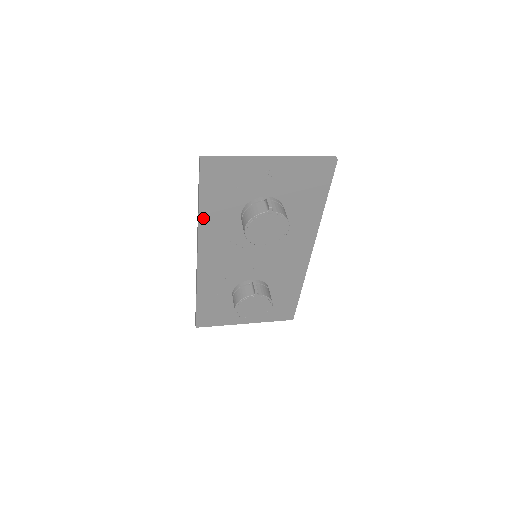
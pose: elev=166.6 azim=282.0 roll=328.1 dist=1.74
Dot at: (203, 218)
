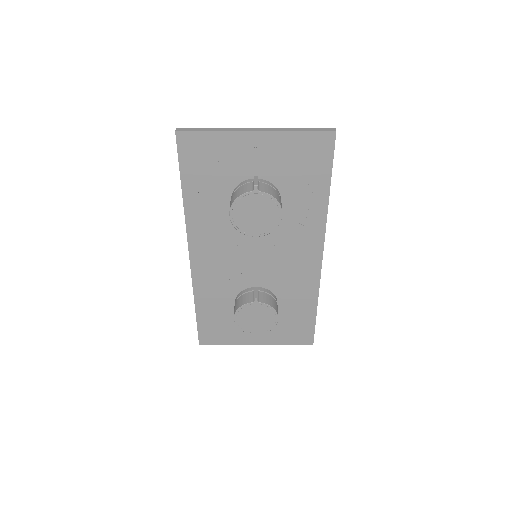
Dot at: (188, 204)
